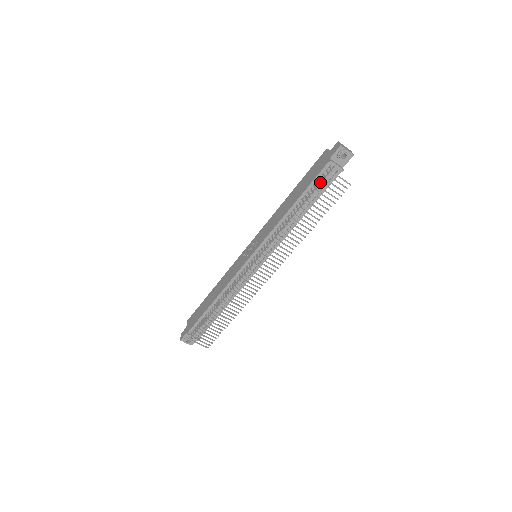
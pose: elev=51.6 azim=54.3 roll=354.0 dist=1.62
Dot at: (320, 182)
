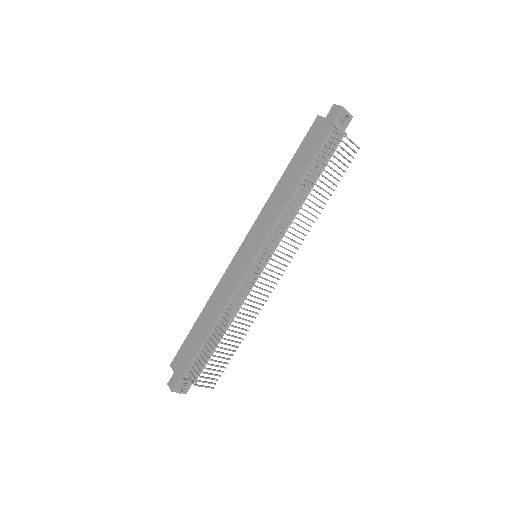
Dot at: (325, 151)
